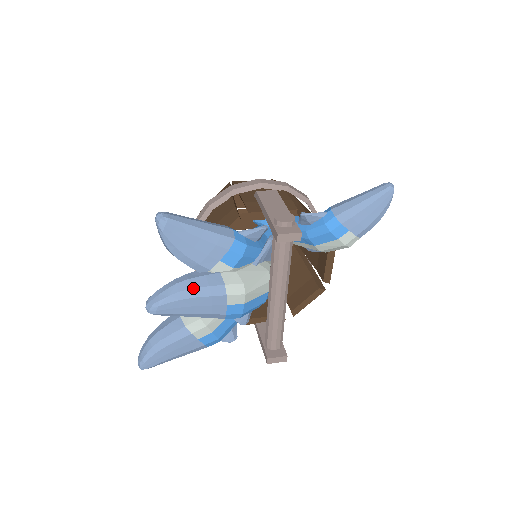
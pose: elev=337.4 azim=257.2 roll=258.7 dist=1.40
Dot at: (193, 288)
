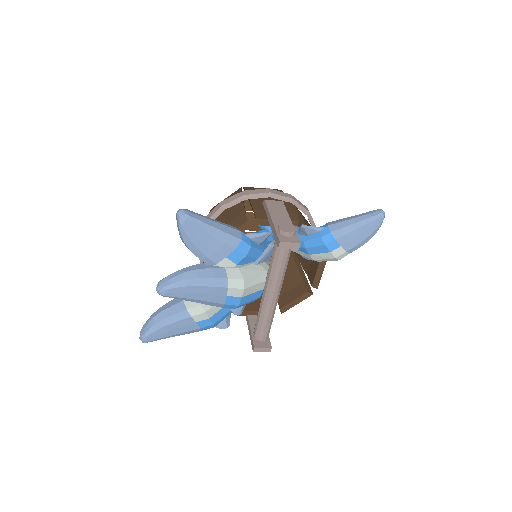
Dot at: (200, 278)
